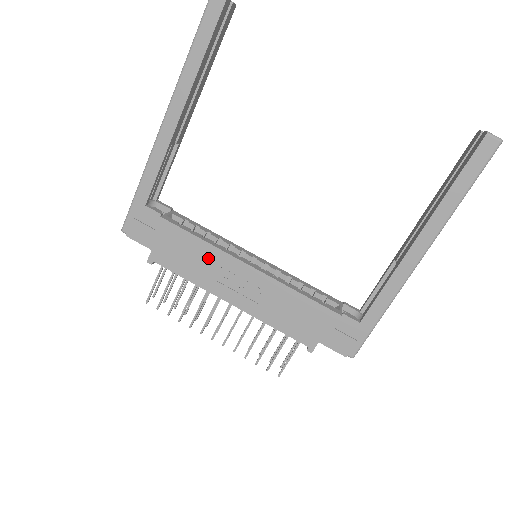
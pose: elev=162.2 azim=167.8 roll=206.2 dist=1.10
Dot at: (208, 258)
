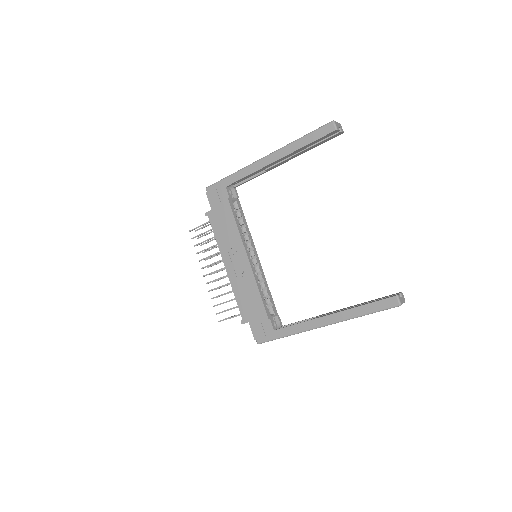
Dot at: (233, 237)
